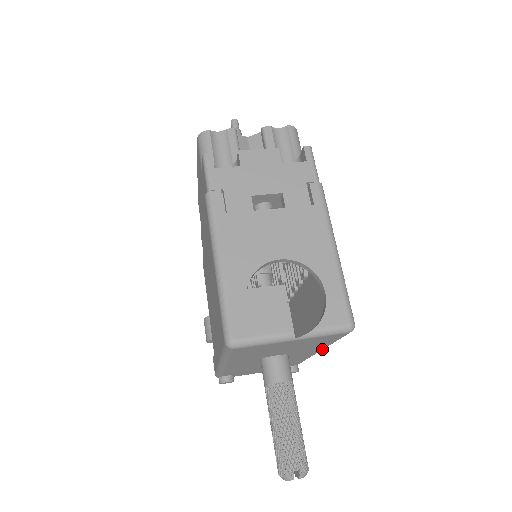
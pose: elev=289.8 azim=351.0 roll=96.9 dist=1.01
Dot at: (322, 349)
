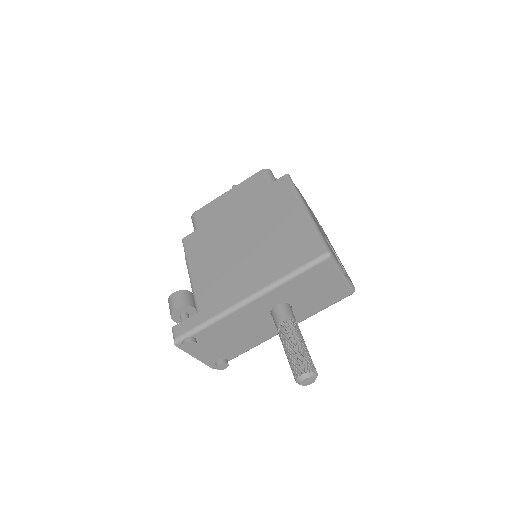
Dot at: (299, 322)
